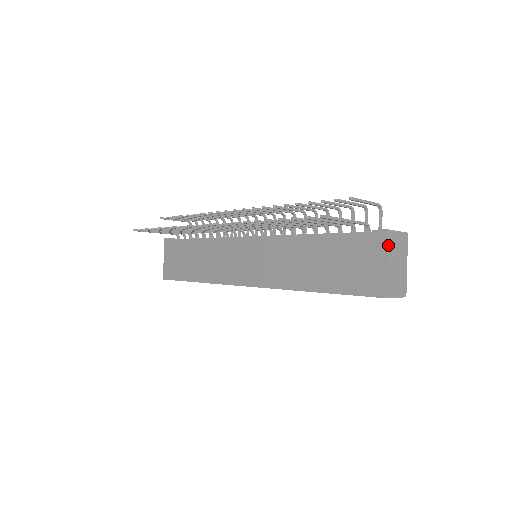
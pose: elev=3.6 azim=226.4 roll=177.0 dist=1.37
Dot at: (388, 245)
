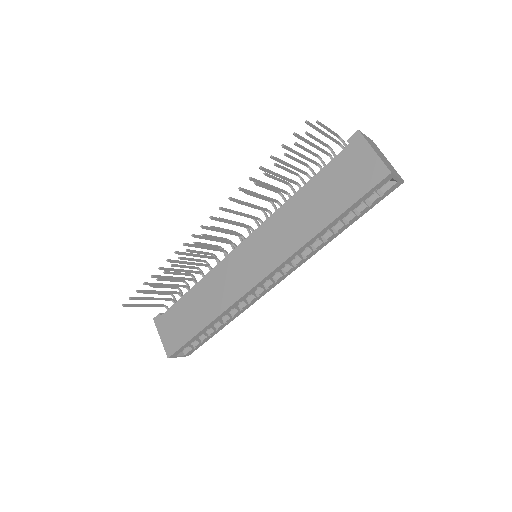
Dot at: (366, 140)
